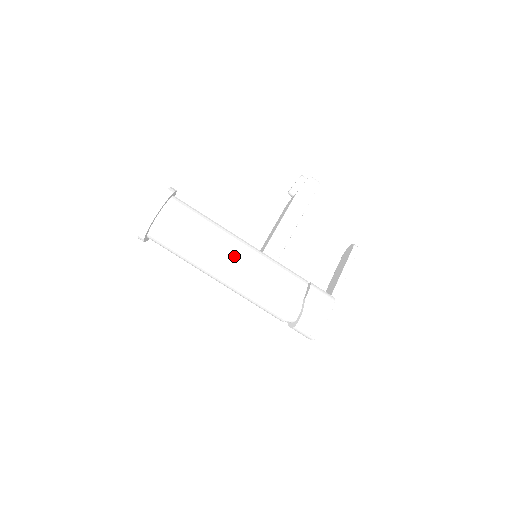
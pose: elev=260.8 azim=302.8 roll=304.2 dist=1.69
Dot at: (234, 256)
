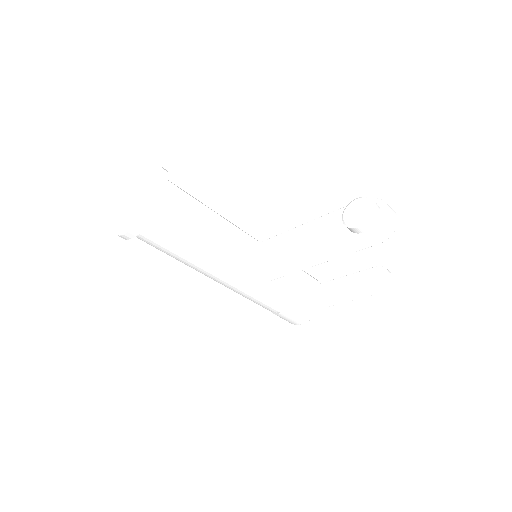
Dot at: (215, 278)
